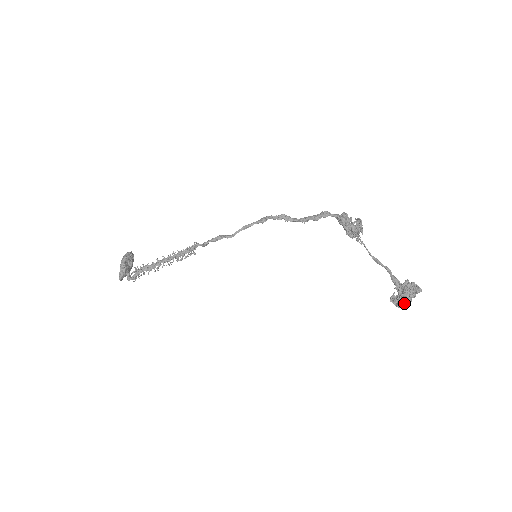
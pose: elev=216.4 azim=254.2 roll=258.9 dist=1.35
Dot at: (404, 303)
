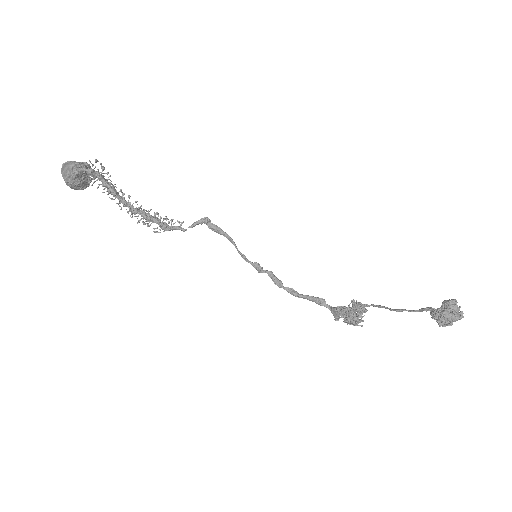
Dot at: (451, 313)
